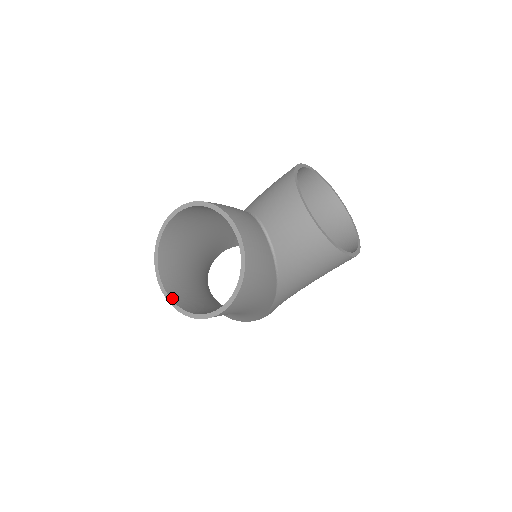
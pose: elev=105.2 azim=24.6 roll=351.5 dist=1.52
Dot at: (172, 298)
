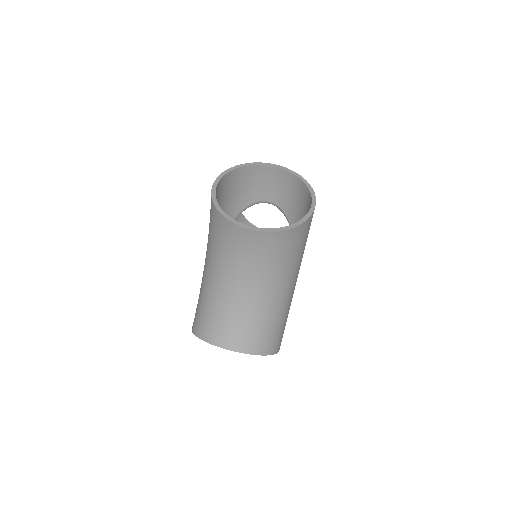
Dot at: (269, 230)
